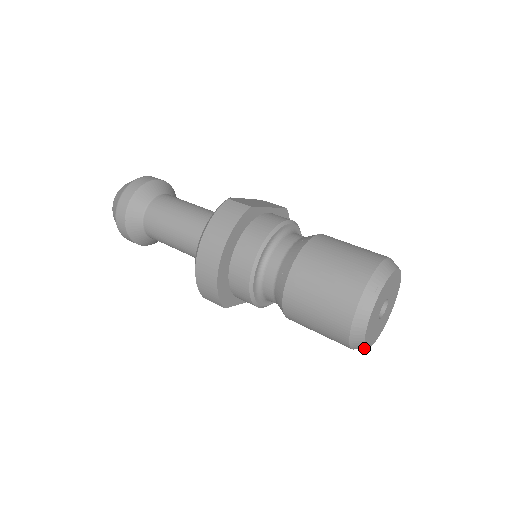
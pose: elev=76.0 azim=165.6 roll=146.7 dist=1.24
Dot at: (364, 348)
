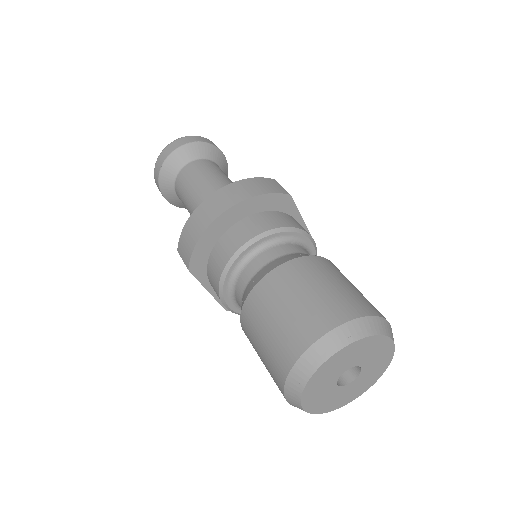
Dot at: (298, 401)
